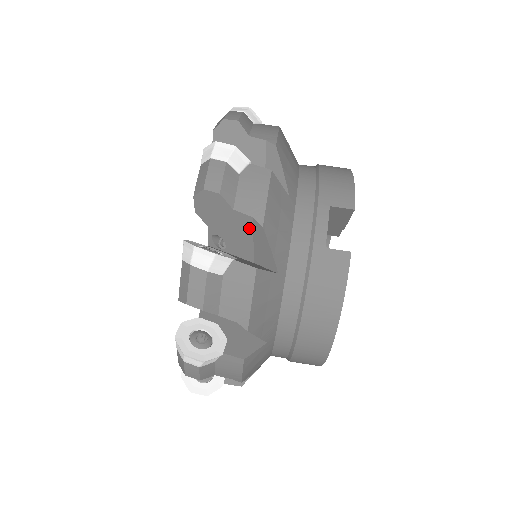
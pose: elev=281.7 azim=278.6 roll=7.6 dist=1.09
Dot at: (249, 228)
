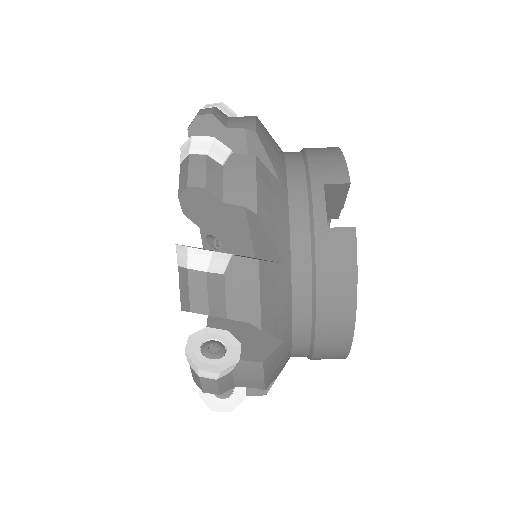
Dot at: (243, 220)
